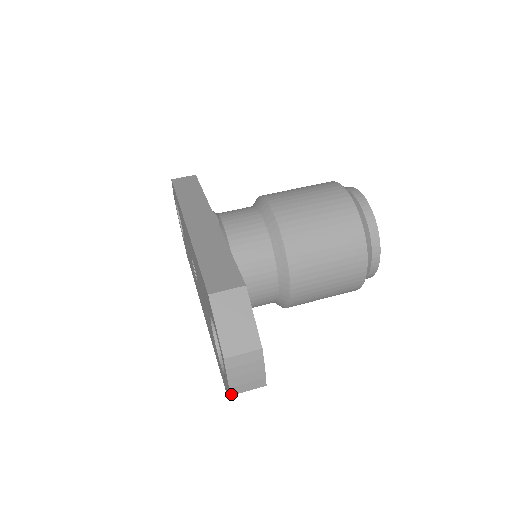
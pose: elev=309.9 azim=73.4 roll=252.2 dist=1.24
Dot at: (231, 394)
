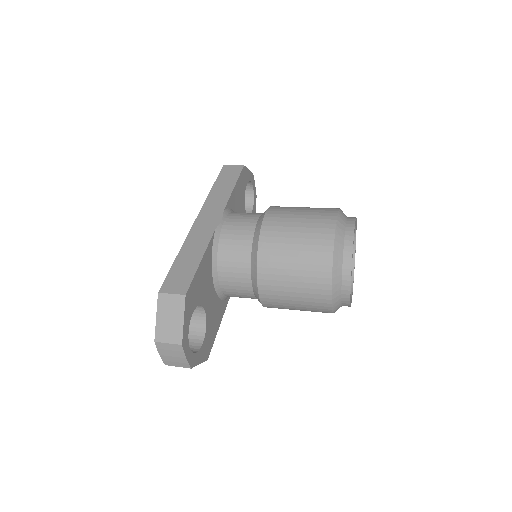
Dot at: (165, 364)
